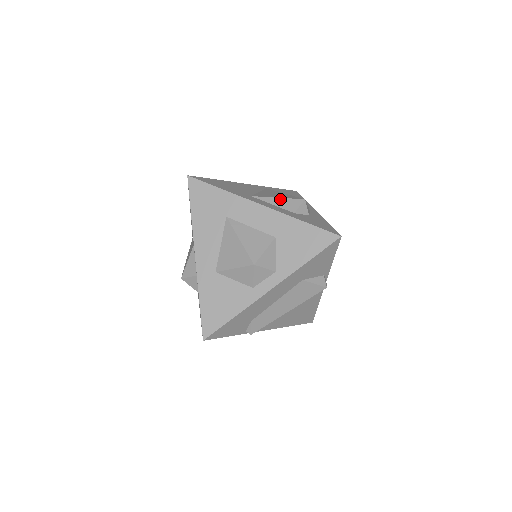
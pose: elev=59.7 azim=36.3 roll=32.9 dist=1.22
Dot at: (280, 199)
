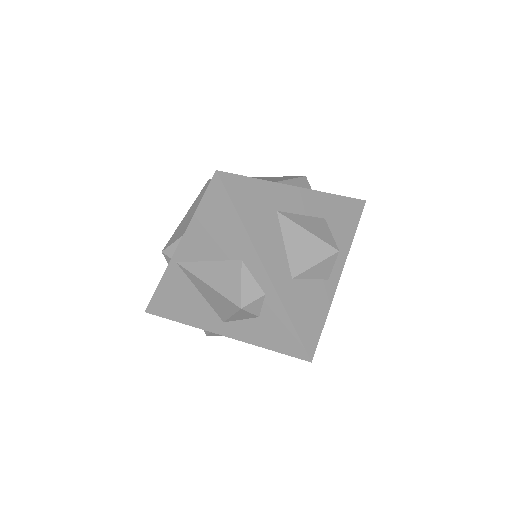
Dot at: (292, 180)
